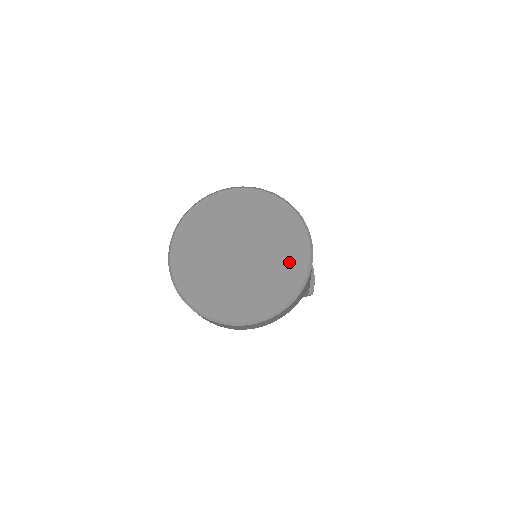
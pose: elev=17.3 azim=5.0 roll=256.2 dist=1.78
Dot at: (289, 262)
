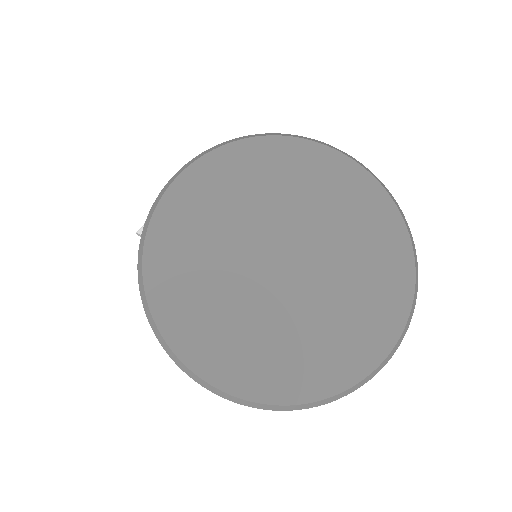
Dot at: (360, 212)
